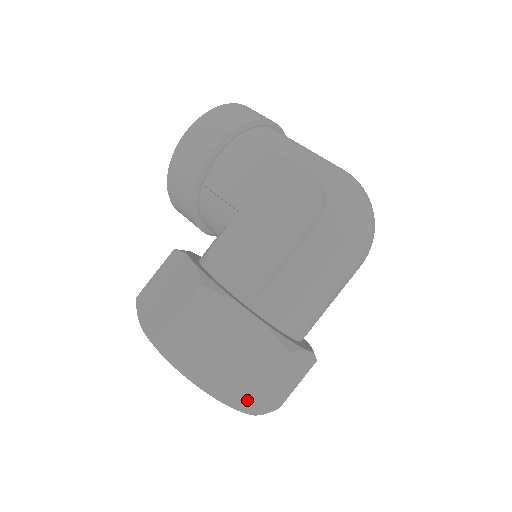
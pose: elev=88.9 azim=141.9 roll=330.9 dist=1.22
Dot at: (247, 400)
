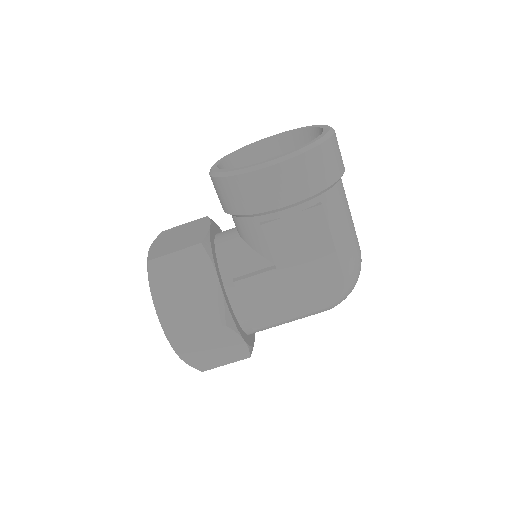
Dot at: (209, 369)
